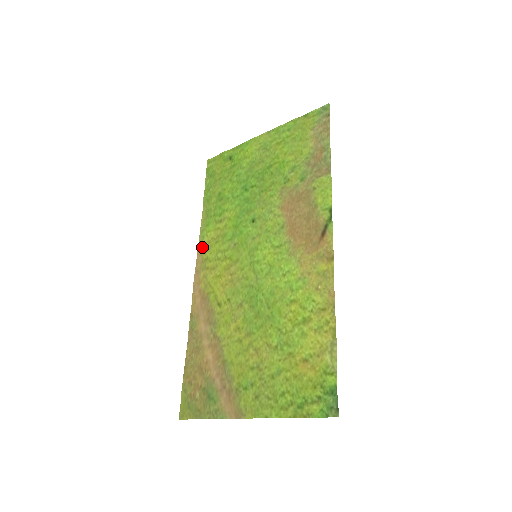
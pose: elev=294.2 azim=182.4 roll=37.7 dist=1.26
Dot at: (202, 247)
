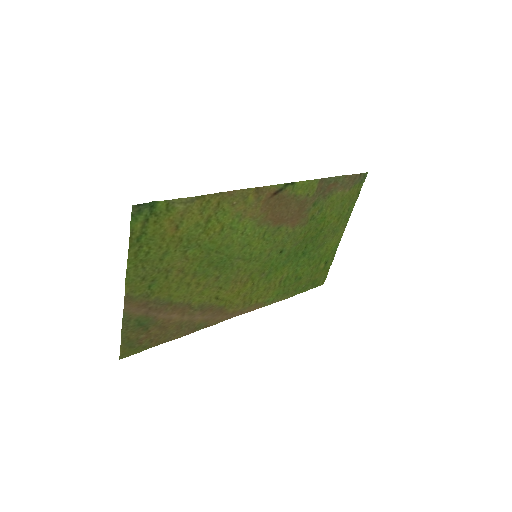
Dot at: (261, 304)
